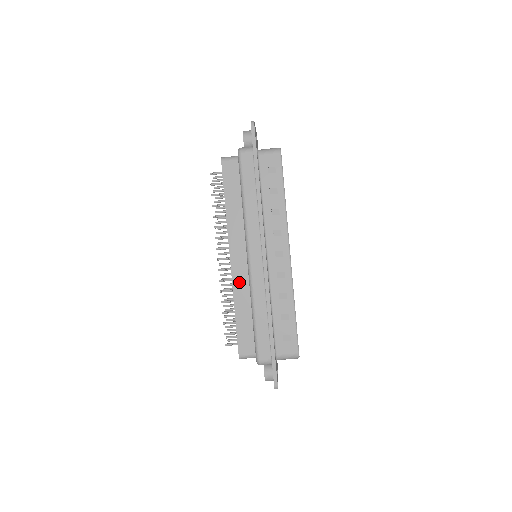
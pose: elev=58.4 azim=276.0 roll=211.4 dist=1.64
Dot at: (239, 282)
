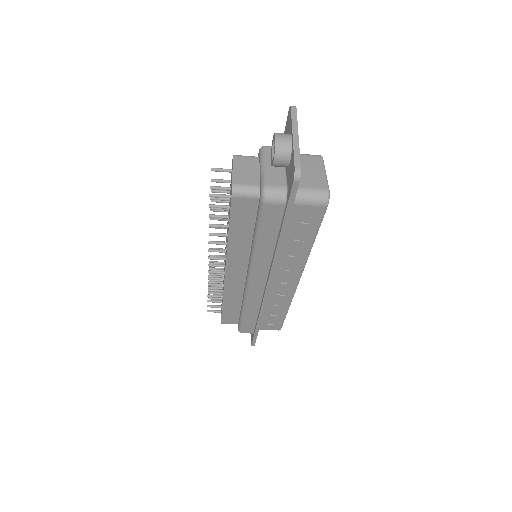
Dot at: (232, 289)
